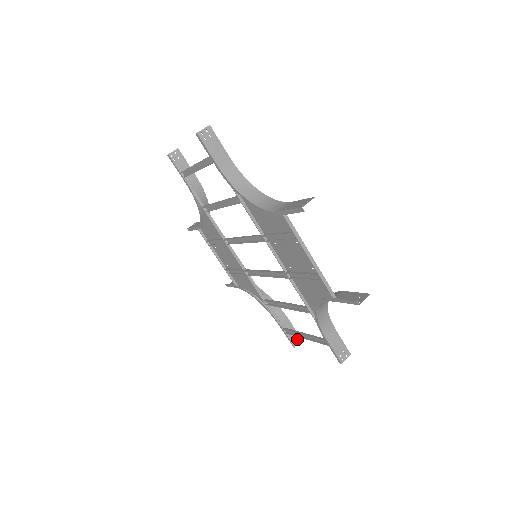
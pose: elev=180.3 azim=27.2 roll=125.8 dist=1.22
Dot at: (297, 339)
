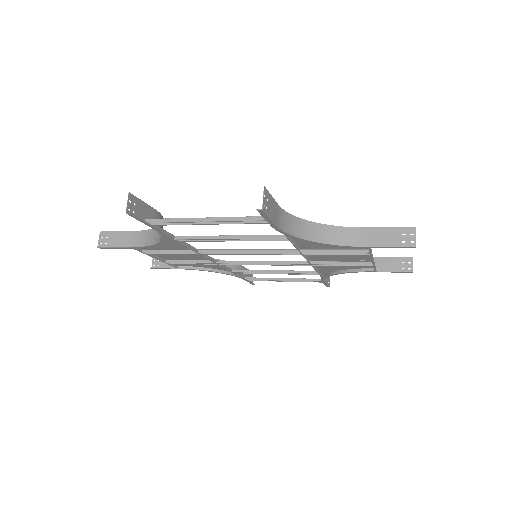
Dot at: (252, 276)
